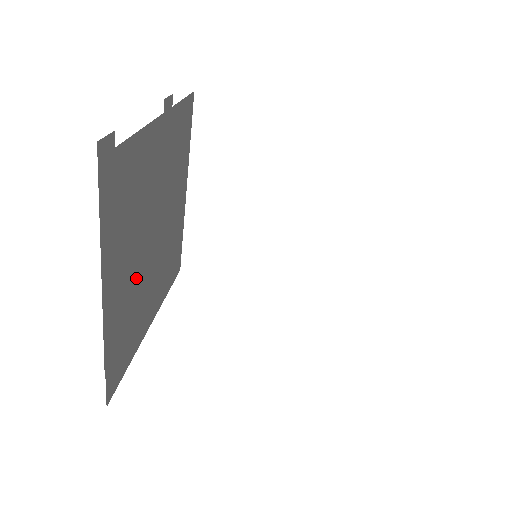
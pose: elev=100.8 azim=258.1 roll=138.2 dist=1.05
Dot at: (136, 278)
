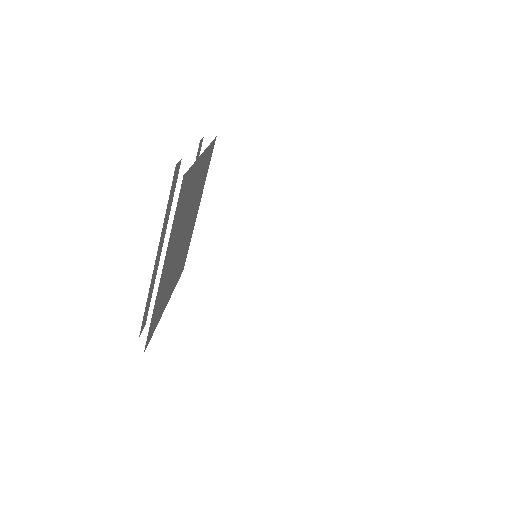
Dot at: (172, 263)
